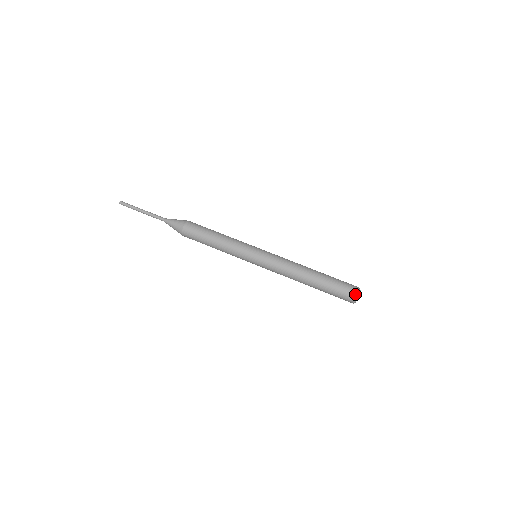
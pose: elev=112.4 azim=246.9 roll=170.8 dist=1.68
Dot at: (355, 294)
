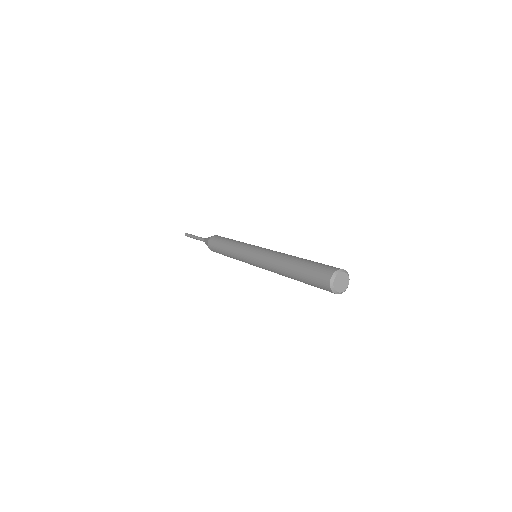
Dot at: (331, 273)
